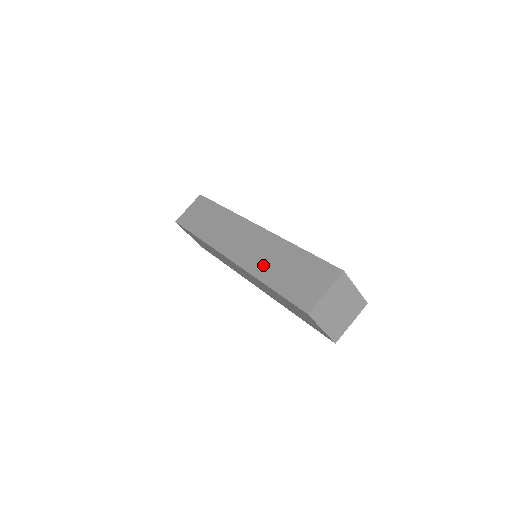
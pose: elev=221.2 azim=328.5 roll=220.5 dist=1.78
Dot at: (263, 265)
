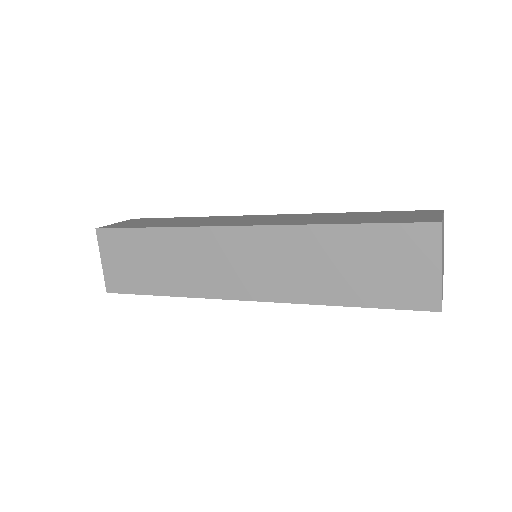
Dot at: (314, 220)
